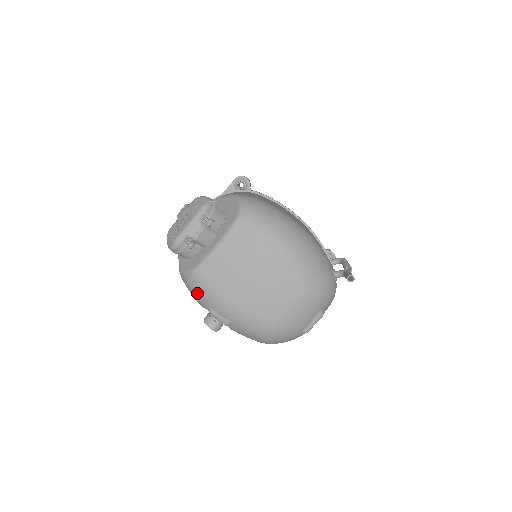
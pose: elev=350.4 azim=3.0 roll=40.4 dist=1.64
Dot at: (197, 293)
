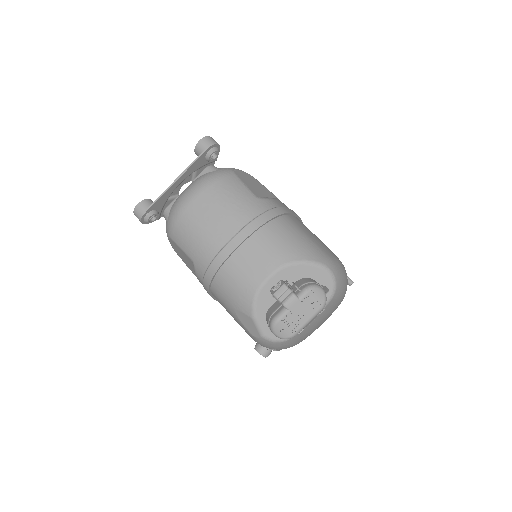
Dot at: (275, 348)
